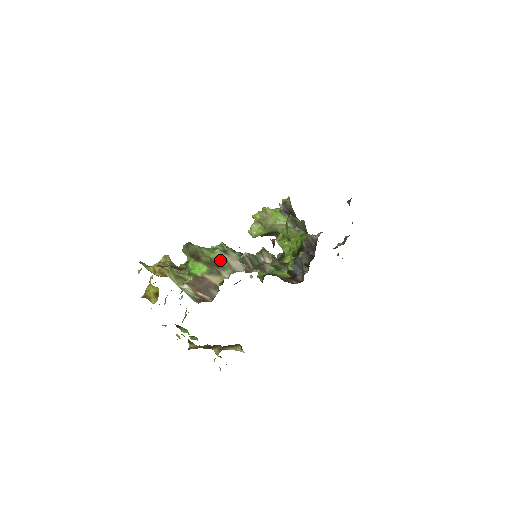
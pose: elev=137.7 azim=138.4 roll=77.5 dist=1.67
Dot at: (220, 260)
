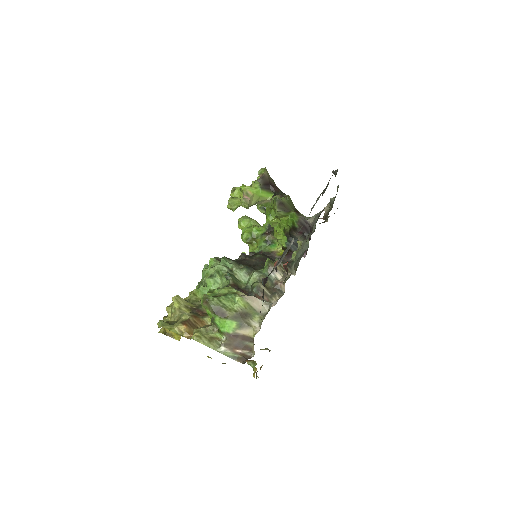
Dot at: (244, 309)
